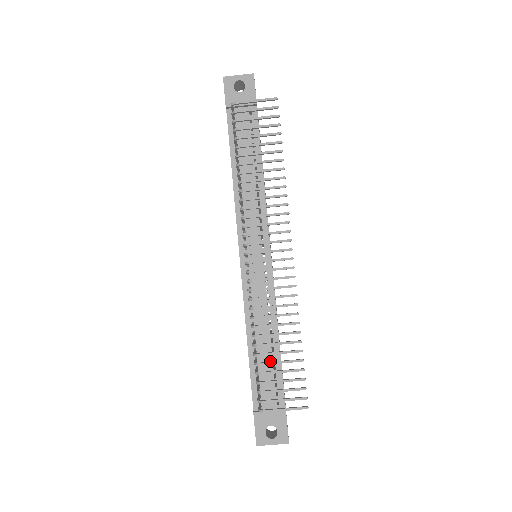
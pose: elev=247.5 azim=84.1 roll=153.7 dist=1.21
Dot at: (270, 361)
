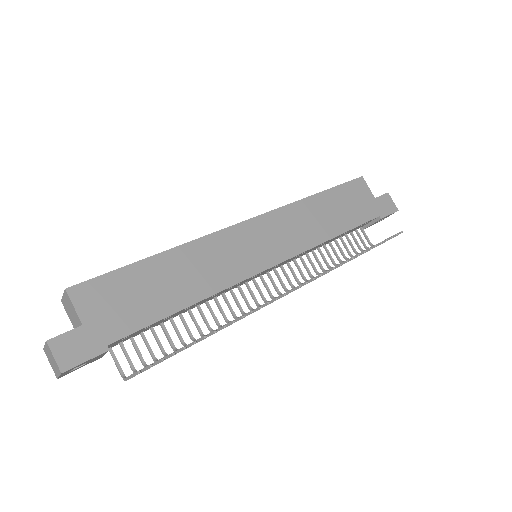
Dot at: occluded
